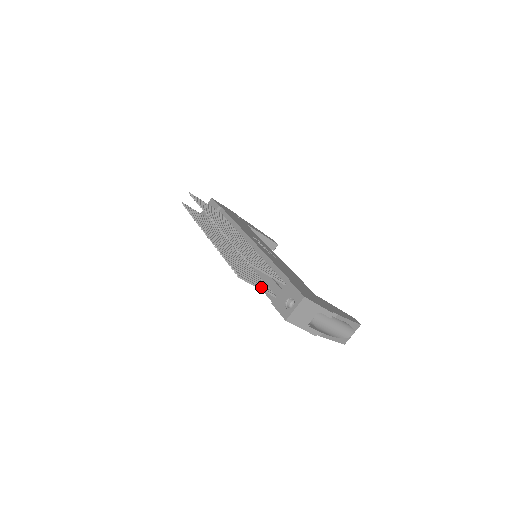
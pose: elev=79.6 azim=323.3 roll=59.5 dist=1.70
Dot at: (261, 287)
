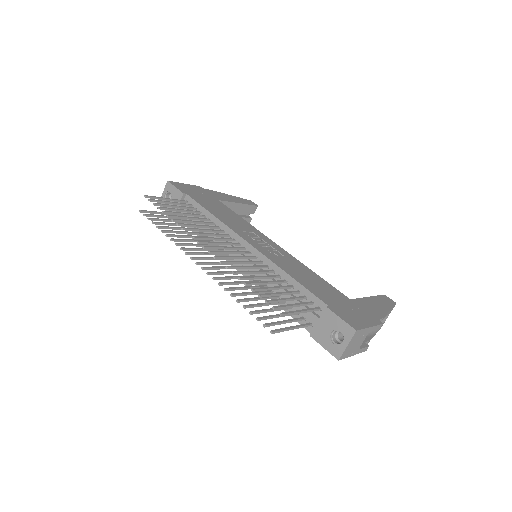
Dot at: (296, 325)
